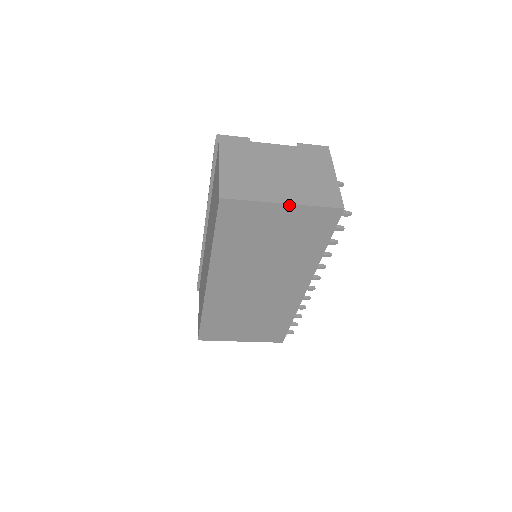
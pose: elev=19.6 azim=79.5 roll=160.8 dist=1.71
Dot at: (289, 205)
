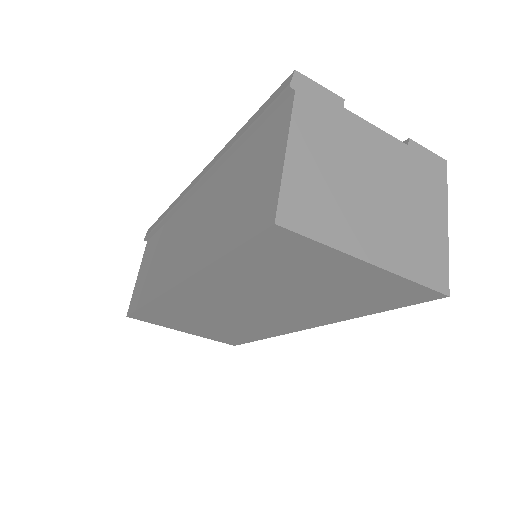
Dot at: (377, 268)
